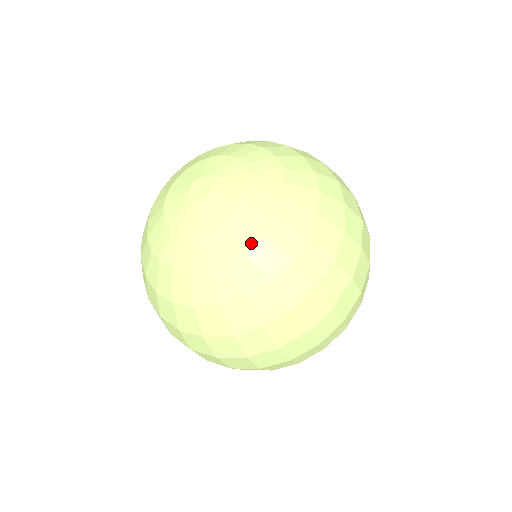
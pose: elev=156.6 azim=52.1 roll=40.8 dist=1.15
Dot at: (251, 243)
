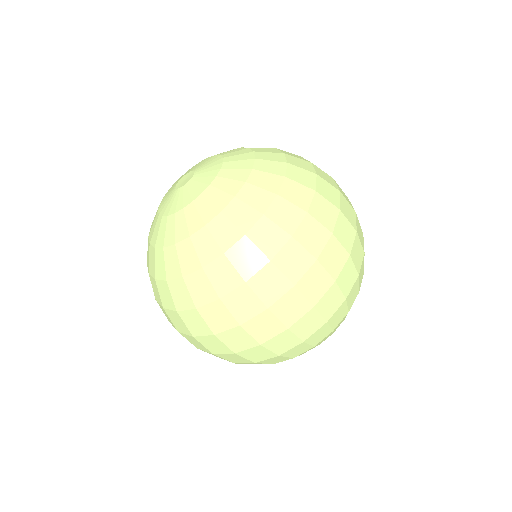
Dot at: (195, 229)
